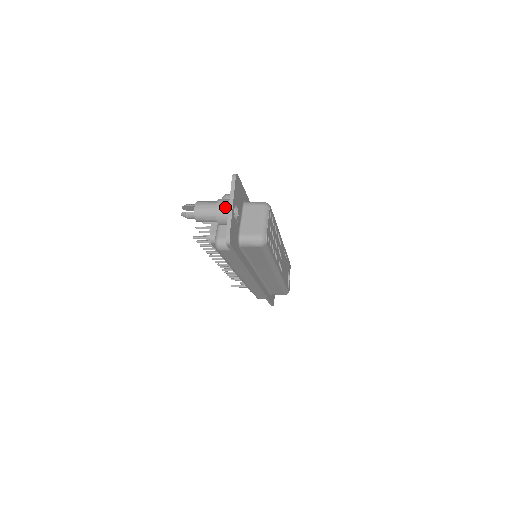
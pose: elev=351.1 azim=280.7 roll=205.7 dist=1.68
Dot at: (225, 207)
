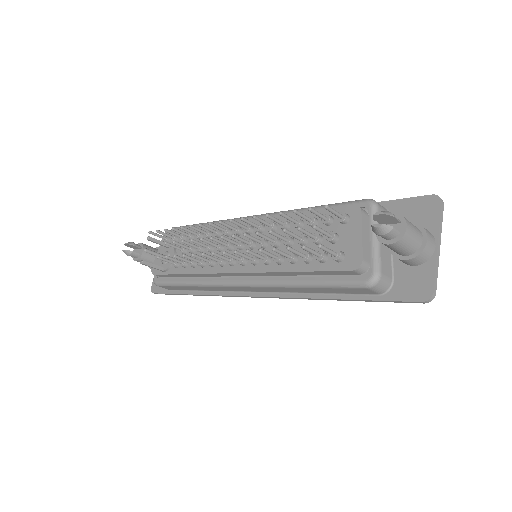
Dot at: (433, 245)
